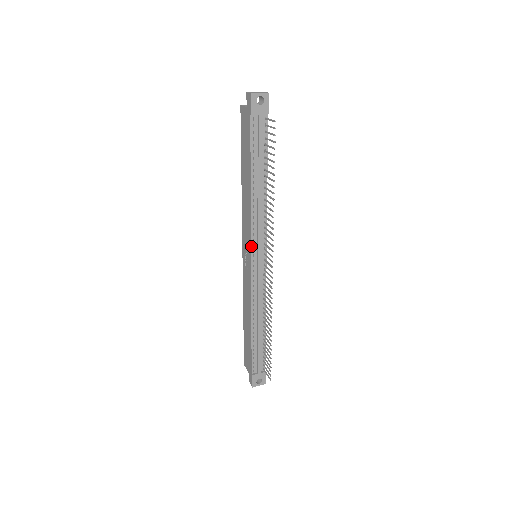
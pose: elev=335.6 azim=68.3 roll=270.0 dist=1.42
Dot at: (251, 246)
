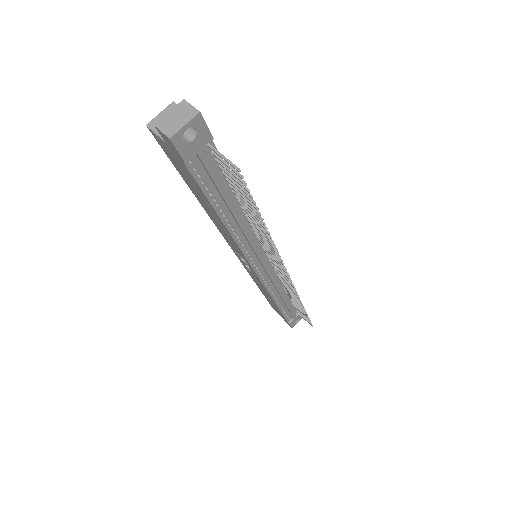
Dot at: (250, 265)
